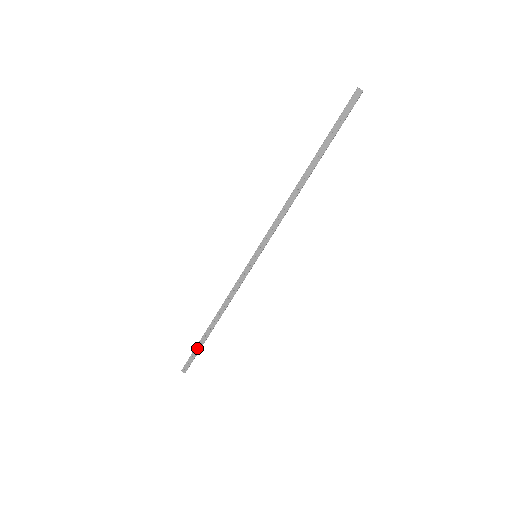
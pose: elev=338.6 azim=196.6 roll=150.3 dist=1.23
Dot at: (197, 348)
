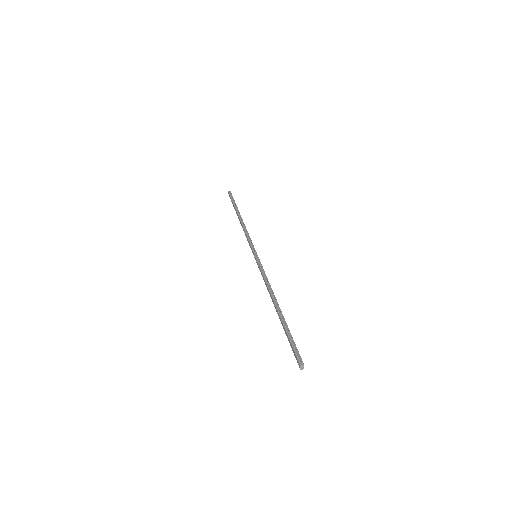
Dot at: (233, 204)
